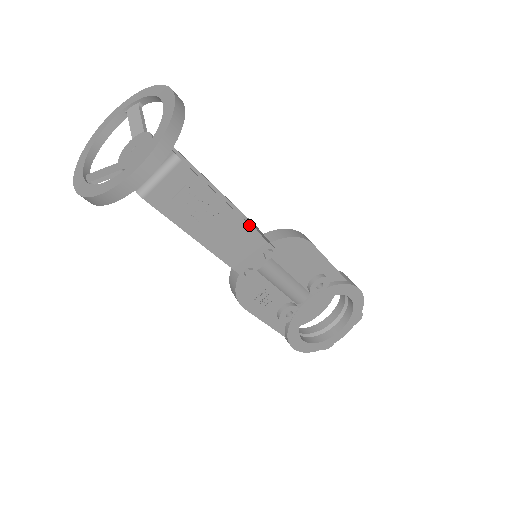
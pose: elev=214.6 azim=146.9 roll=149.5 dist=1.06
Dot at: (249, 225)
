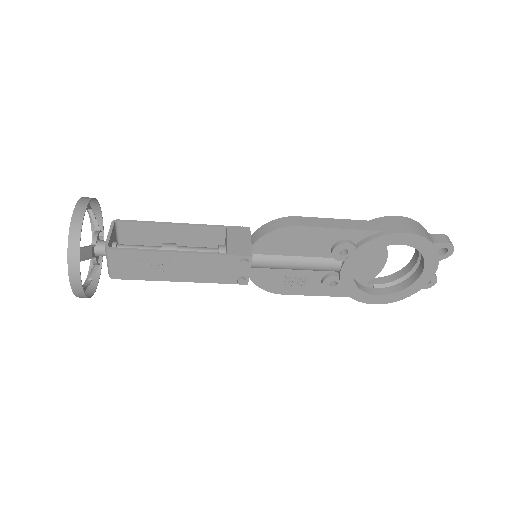
Dot at: (204, 254)
